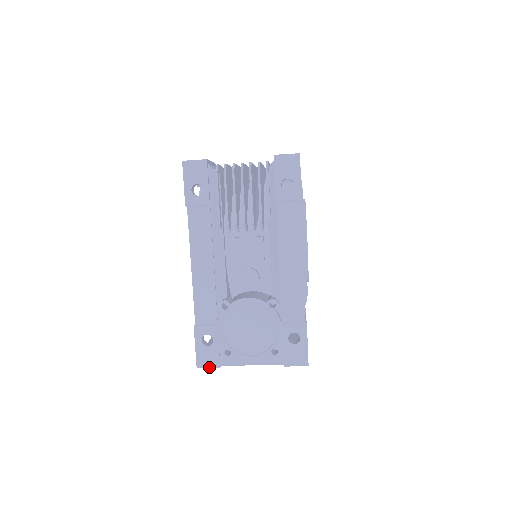
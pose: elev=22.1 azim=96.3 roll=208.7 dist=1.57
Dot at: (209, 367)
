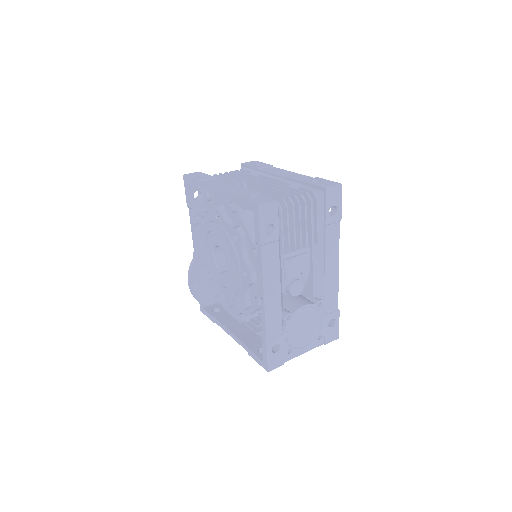
Dot at: occluded
